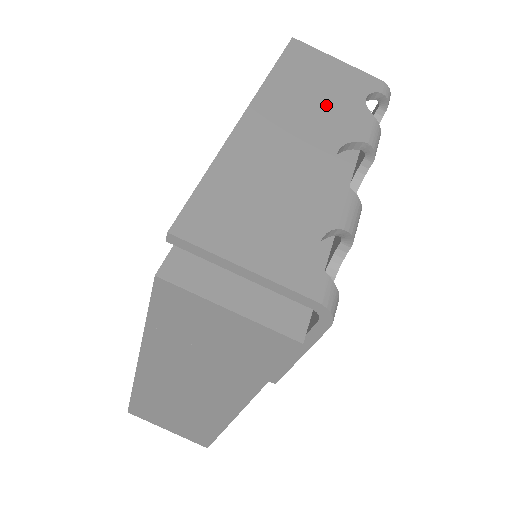
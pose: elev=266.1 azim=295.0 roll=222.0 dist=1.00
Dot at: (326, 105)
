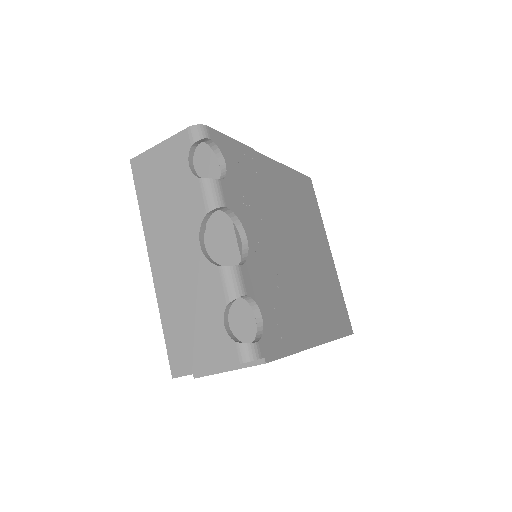
Dot at: (175, 205)
